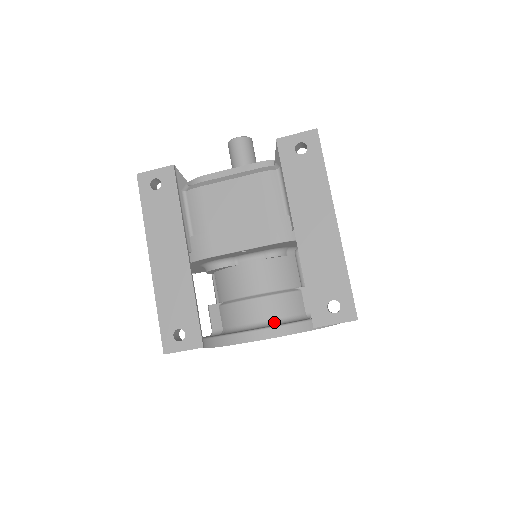
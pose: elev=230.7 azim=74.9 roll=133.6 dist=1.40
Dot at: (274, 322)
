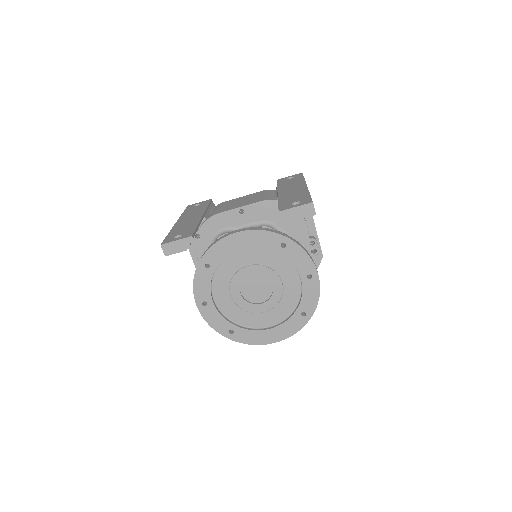
Dot at: occluded
